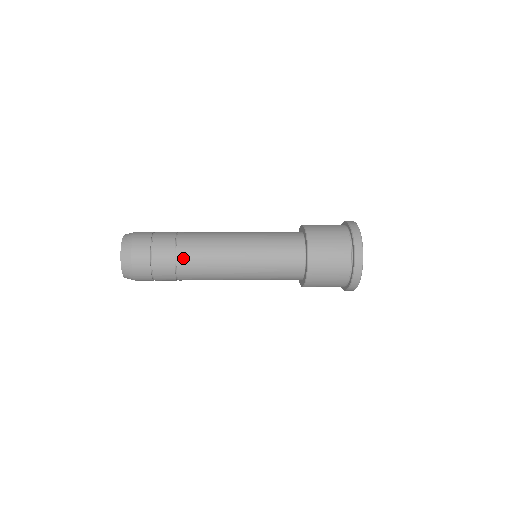
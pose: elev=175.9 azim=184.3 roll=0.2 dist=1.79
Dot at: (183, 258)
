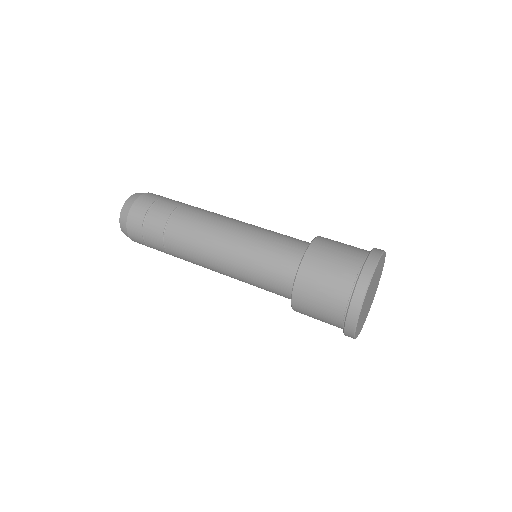
Dot at: (185, 209)
